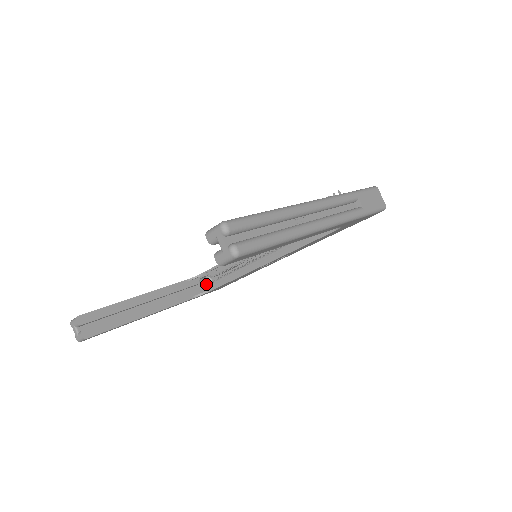
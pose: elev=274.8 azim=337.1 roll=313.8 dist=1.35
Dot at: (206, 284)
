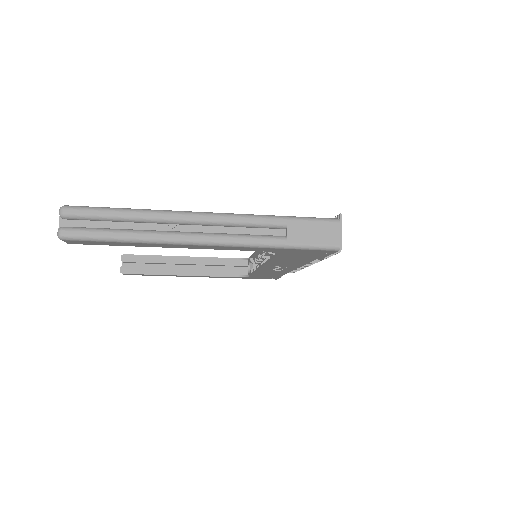
Dot at: occluded
